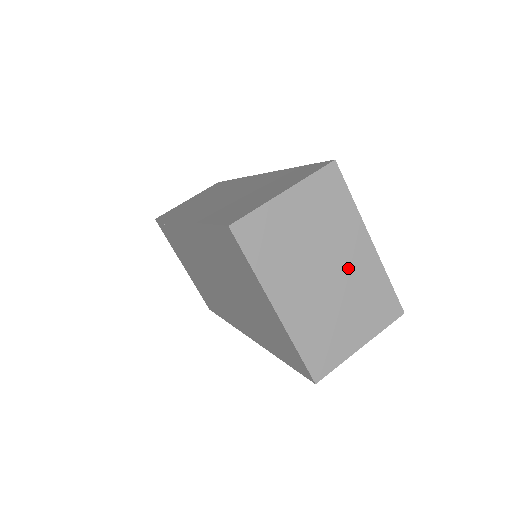
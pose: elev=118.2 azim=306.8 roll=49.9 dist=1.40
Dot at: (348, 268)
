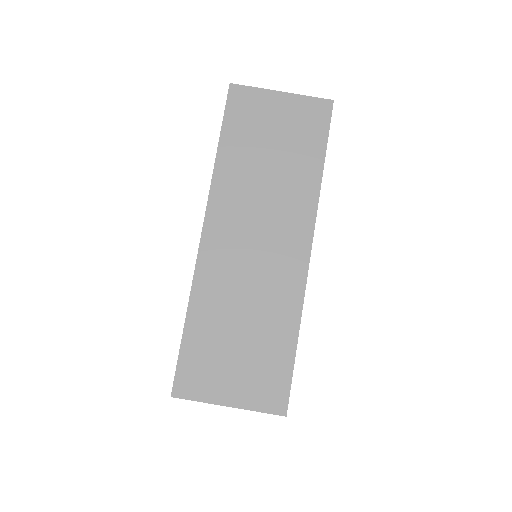
Dot at: occluded
